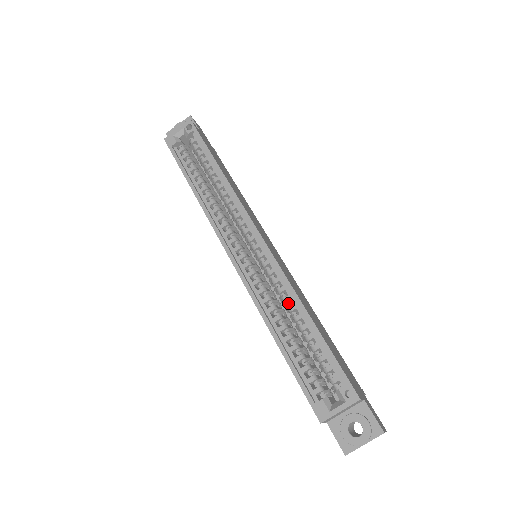
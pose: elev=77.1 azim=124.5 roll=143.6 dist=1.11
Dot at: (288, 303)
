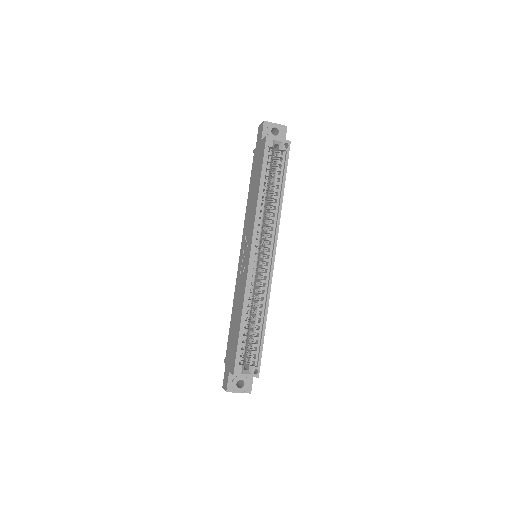
Dot at: (260, 305)
